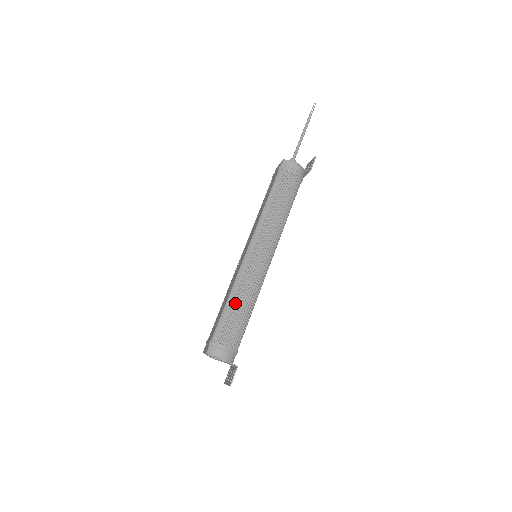
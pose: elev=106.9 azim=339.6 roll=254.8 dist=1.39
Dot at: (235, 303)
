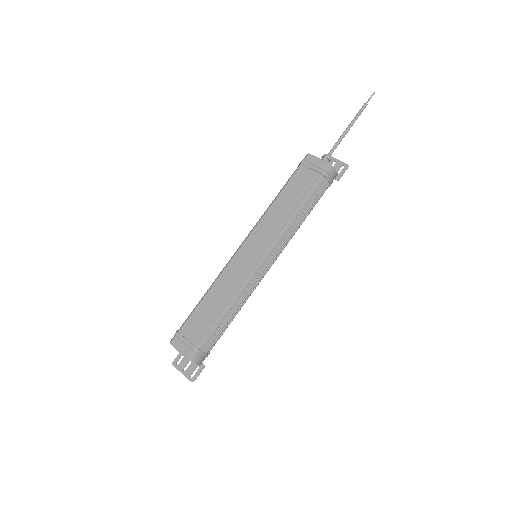
Dot at: (231, 314)
